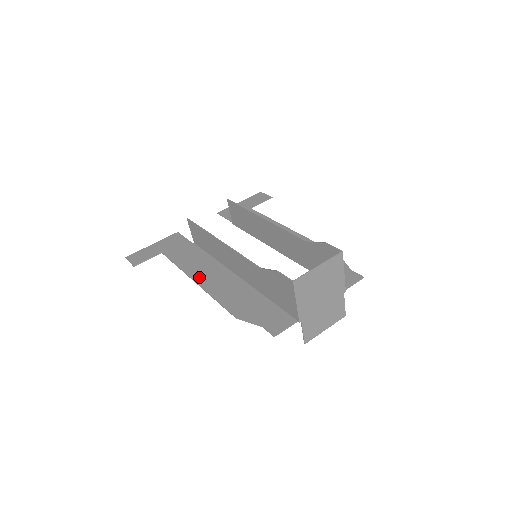
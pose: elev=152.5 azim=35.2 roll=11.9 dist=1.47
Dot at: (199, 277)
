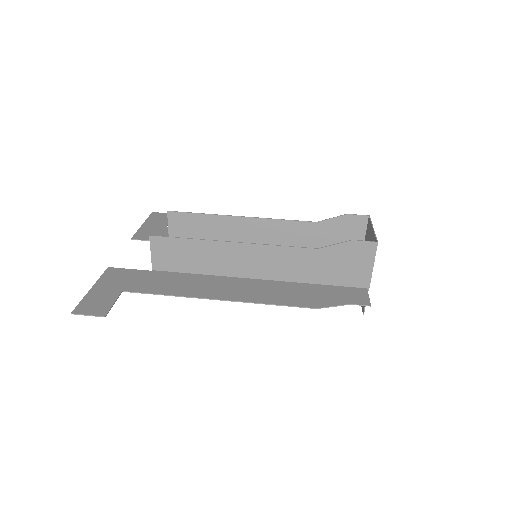
Dot at: (218, 294)
